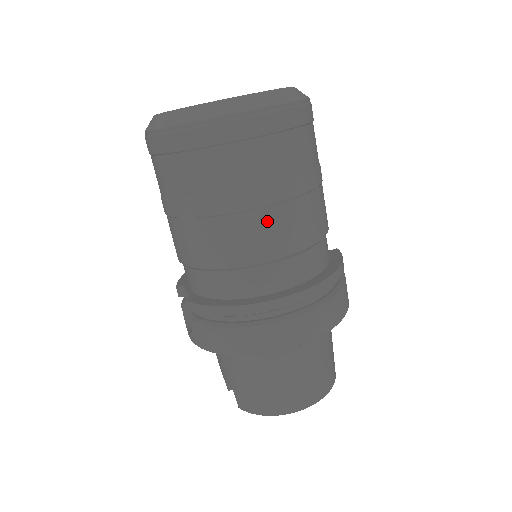
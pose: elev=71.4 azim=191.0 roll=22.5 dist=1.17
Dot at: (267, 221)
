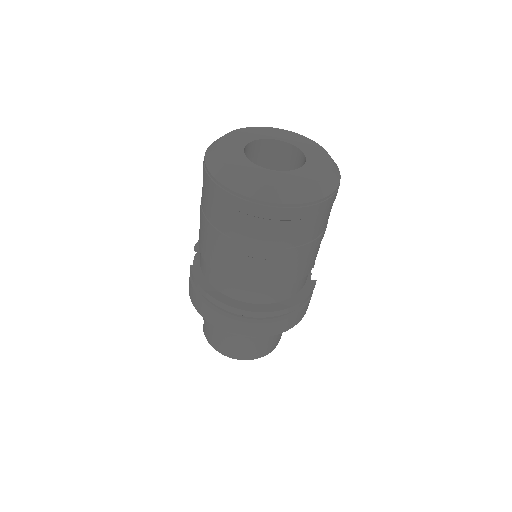
Dot at: (251, 265)
